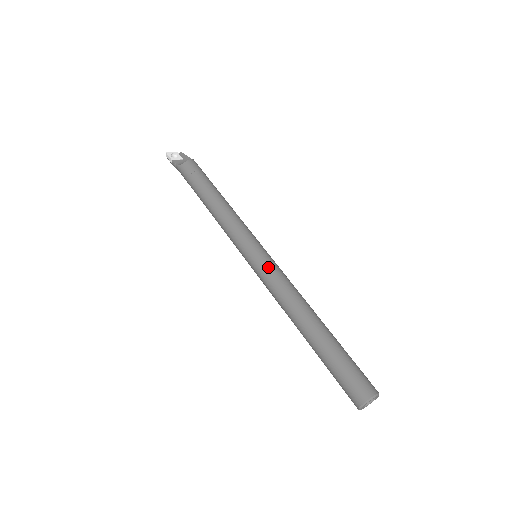
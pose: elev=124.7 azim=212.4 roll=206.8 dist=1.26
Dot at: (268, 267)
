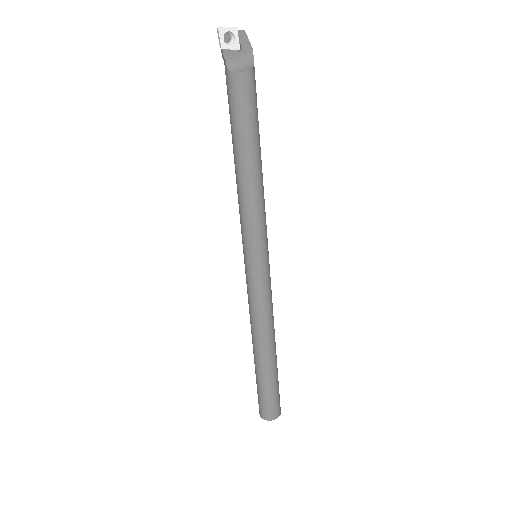
Dot at: (258, 286)
